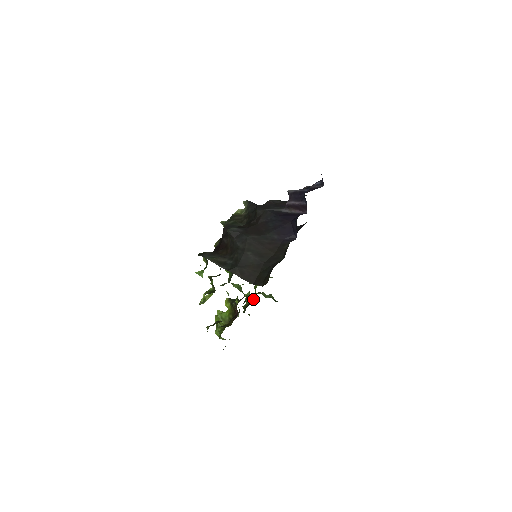
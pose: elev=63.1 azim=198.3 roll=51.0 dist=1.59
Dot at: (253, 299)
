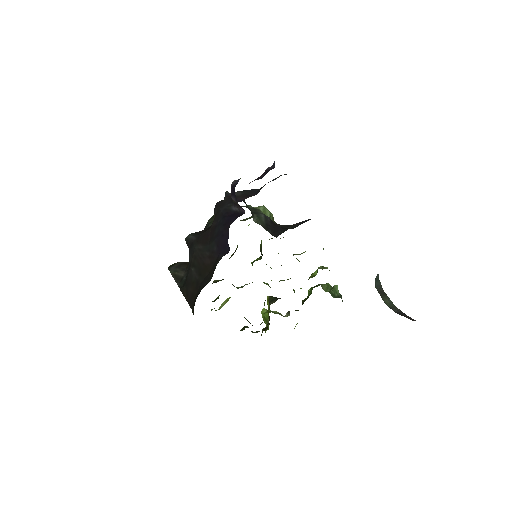
Dot at: (311, 293)
